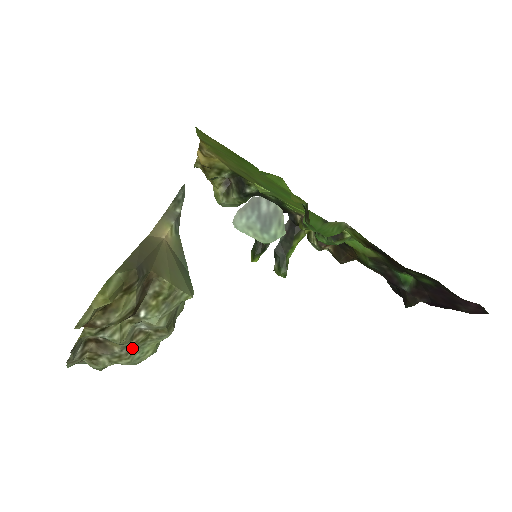
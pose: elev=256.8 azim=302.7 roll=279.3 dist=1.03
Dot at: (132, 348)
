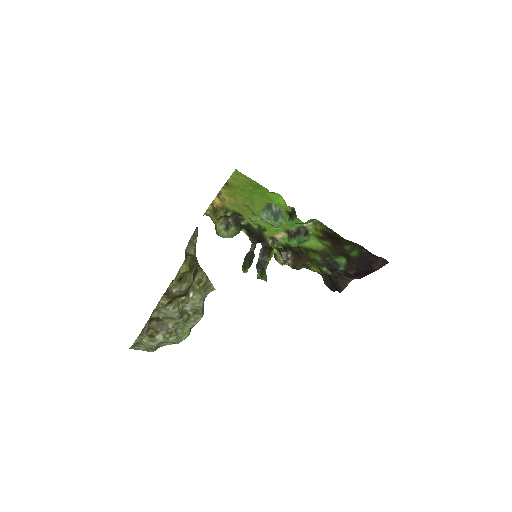
Dot at: (179, 327)
